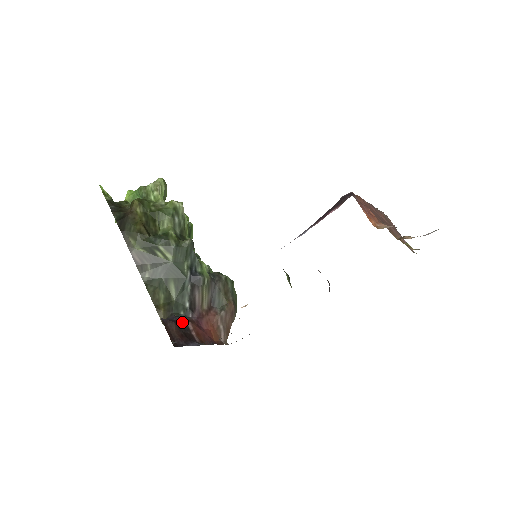
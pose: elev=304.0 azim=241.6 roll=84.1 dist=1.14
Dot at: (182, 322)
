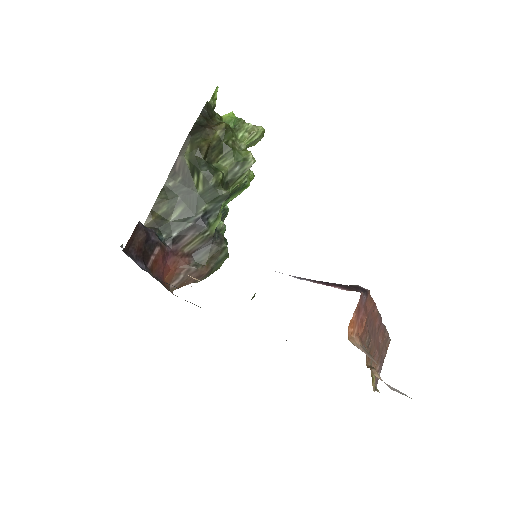
Dot at: (154, 241)
